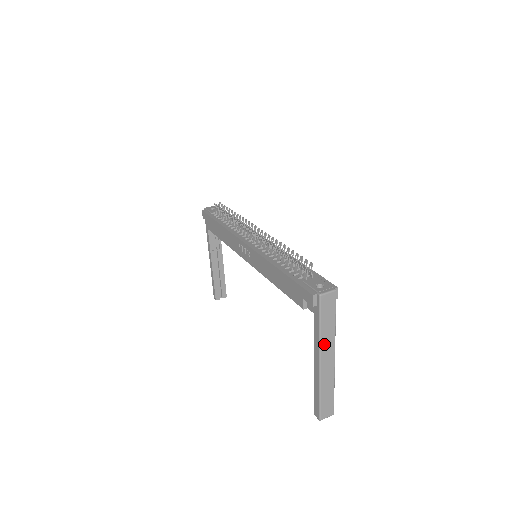
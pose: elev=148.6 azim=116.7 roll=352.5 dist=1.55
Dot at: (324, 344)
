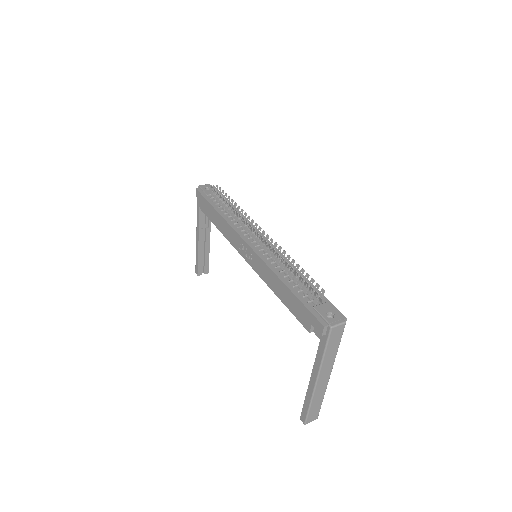
Dot at: (324, 366)
